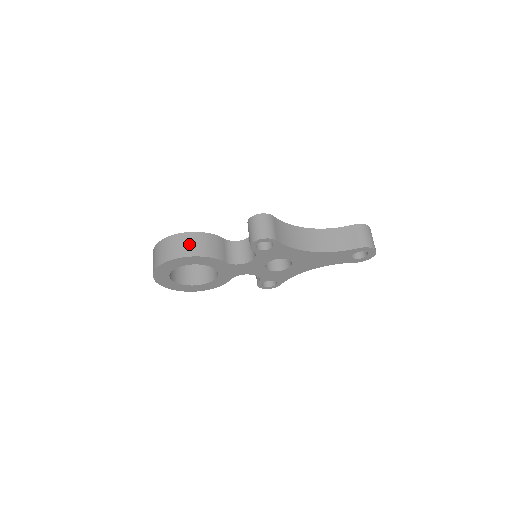
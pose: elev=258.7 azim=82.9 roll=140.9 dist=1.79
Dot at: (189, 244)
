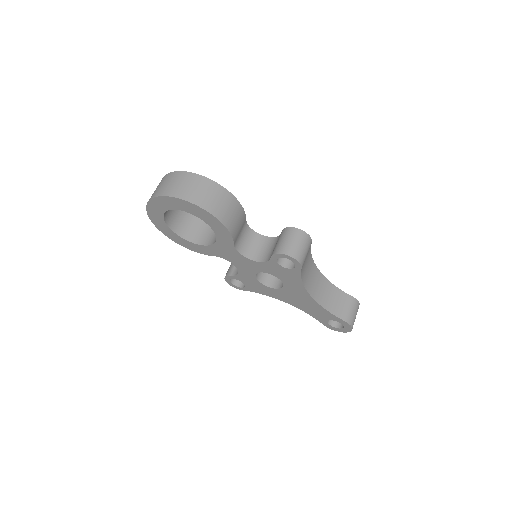
Dot at: (221, 203)
